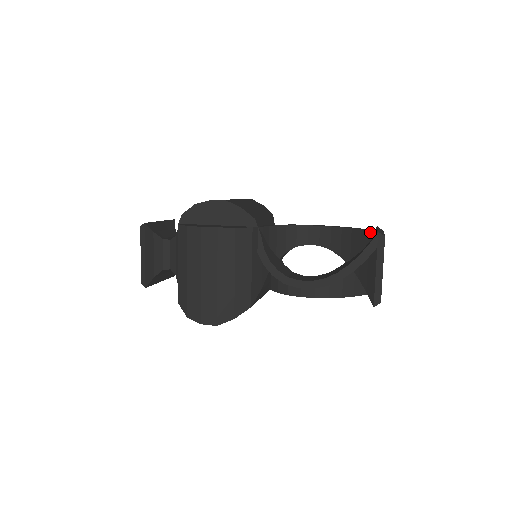
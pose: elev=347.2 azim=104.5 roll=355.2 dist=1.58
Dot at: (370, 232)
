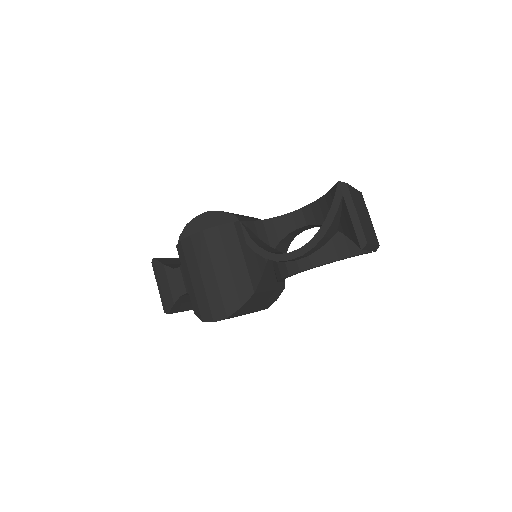
Dot at: (335, 186)
